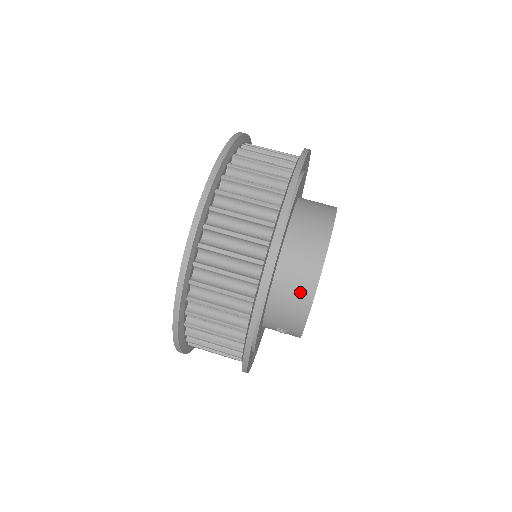
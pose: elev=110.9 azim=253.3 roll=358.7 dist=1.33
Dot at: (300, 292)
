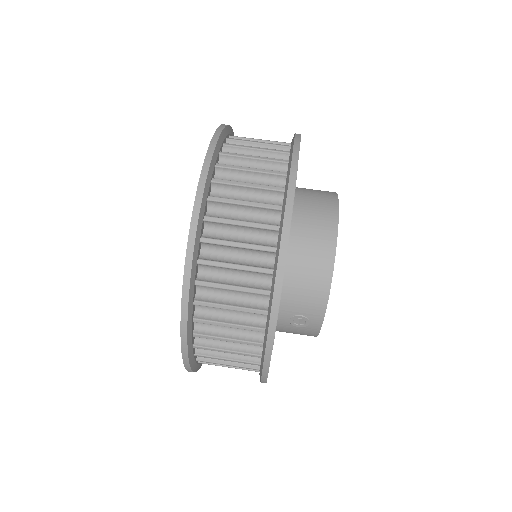
Dot at: (319, 256)
